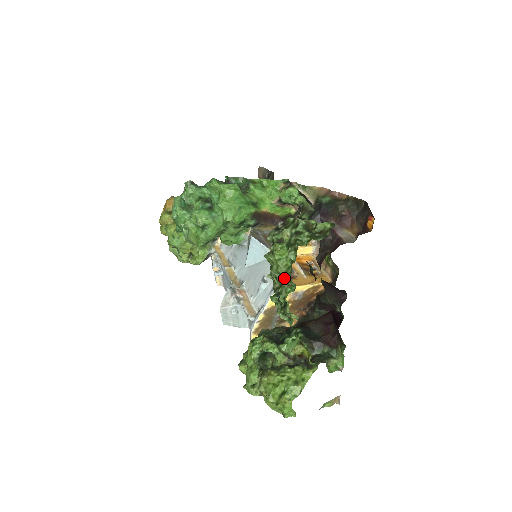
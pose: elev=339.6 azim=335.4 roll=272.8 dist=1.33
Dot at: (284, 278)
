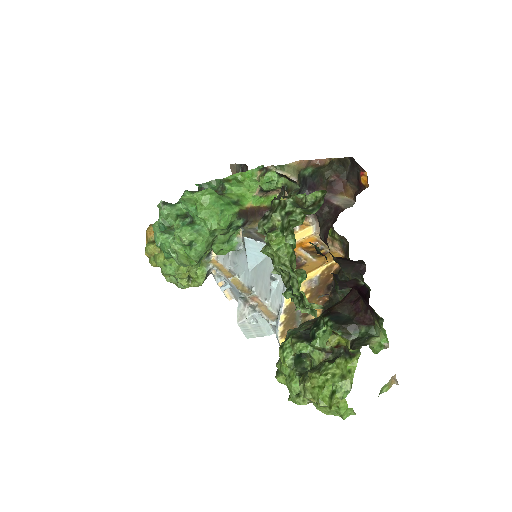
Dot at: (290, 268)
